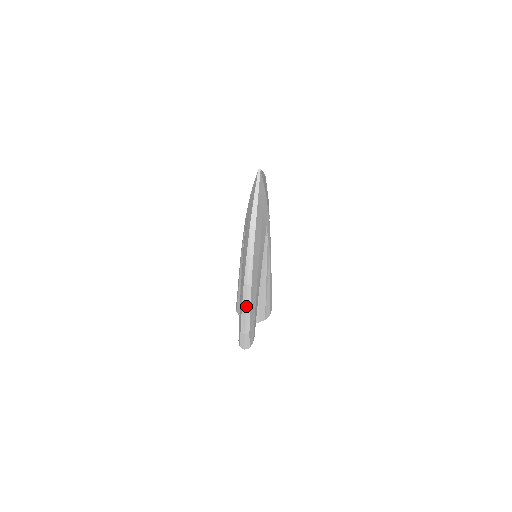
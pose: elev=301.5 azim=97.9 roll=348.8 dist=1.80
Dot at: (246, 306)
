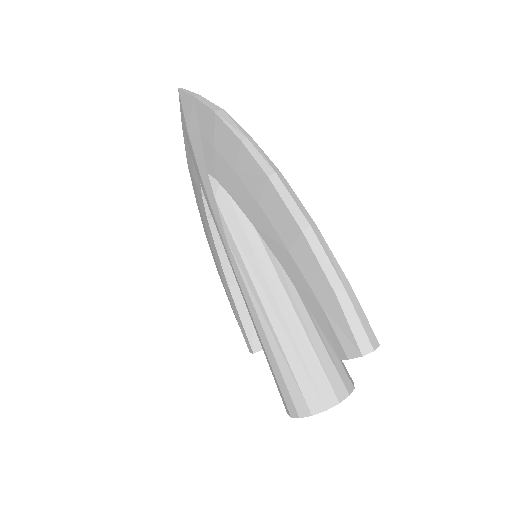
Dot at: (303, 215)
